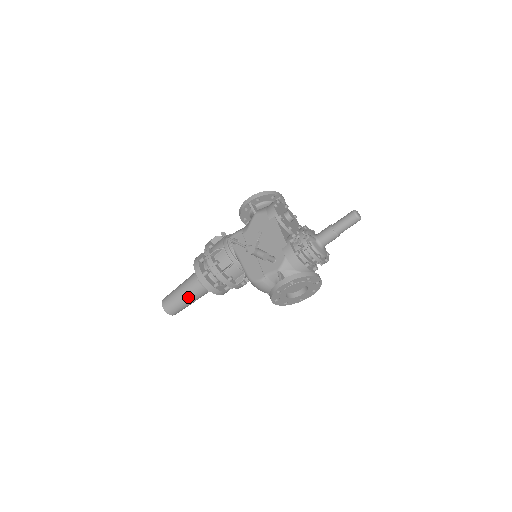
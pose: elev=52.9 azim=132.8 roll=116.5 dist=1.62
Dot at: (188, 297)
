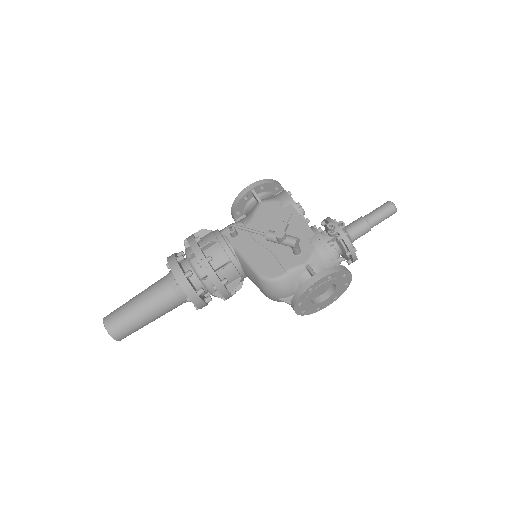
Dot at: (150, 311)
